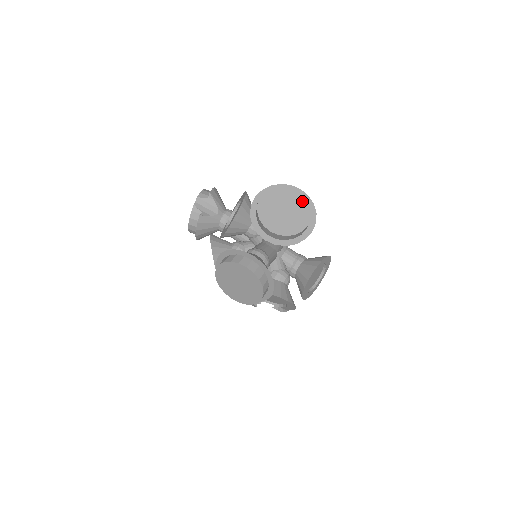
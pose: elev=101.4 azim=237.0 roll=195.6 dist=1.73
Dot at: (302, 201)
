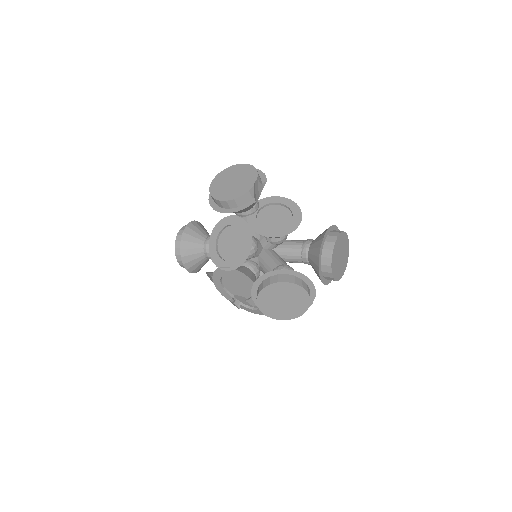
Dot at: (347, 253)
